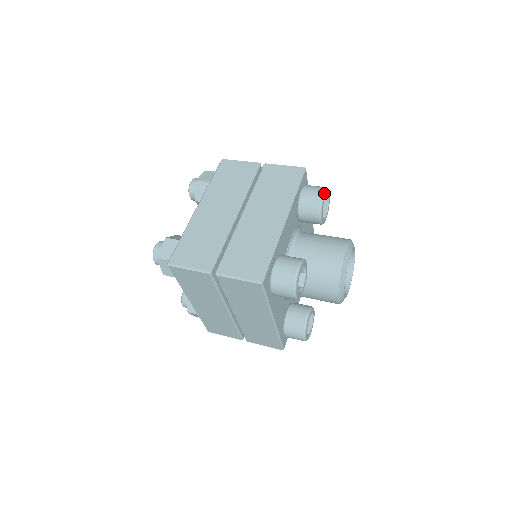
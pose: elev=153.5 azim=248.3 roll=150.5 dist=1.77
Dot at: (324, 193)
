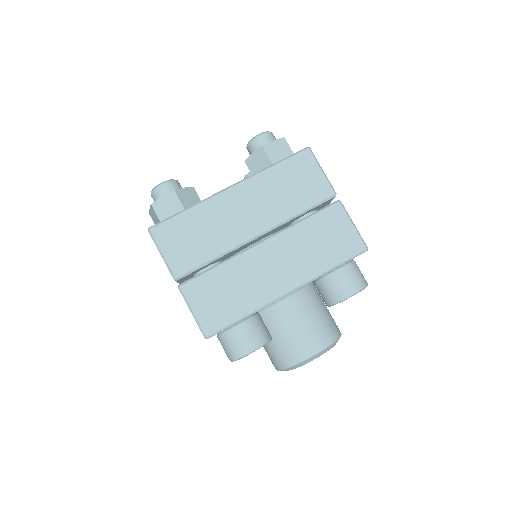
Dot at: (355, 294)
